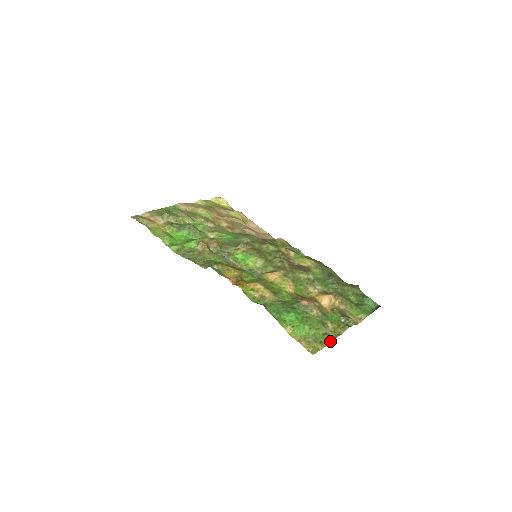
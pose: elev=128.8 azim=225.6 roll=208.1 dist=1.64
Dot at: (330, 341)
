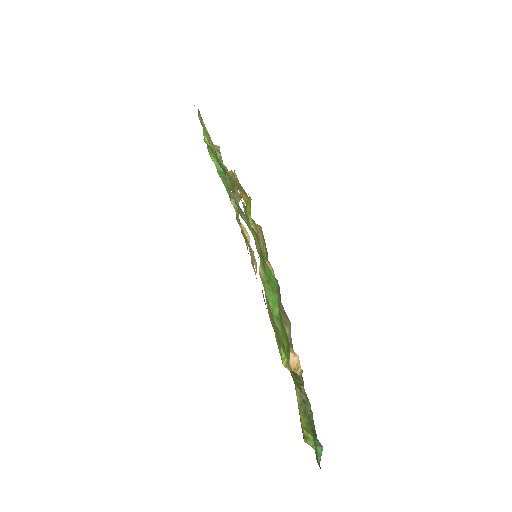
Dot at: (285, 363)
